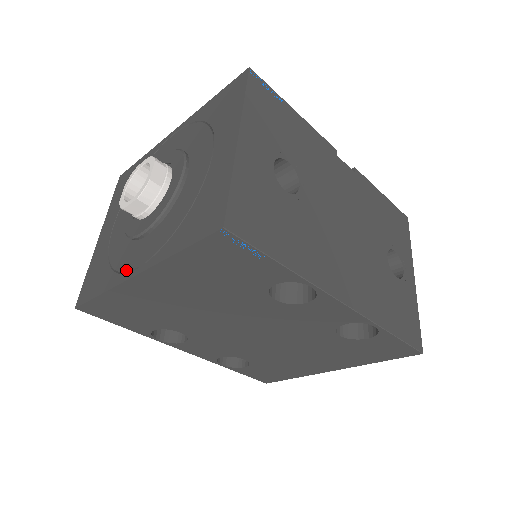
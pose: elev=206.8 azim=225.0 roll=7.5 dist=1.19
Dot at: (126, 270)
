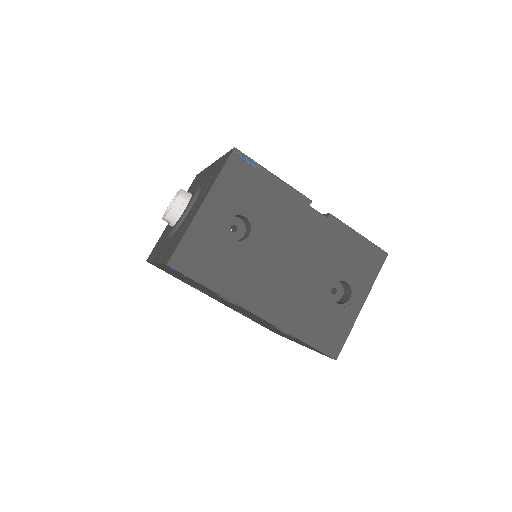
Dot at: (157, 255)
